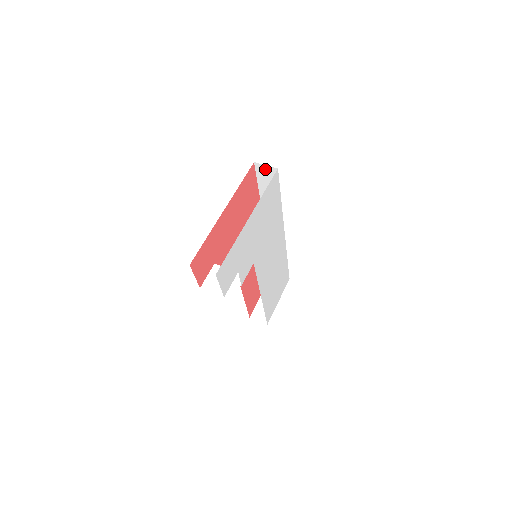
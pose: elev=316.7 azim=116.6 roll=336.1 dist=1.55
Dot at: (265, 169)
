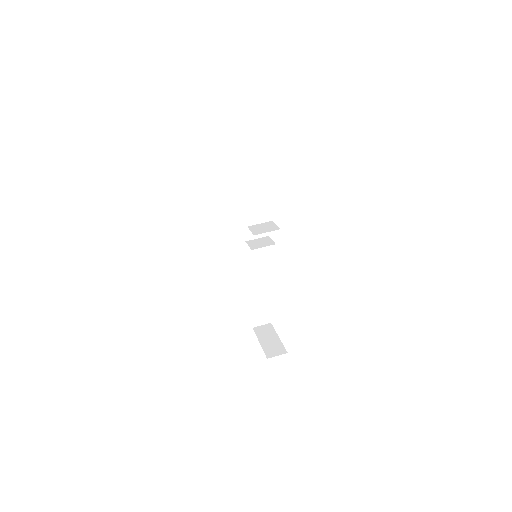
Dot at: (233, 173)
